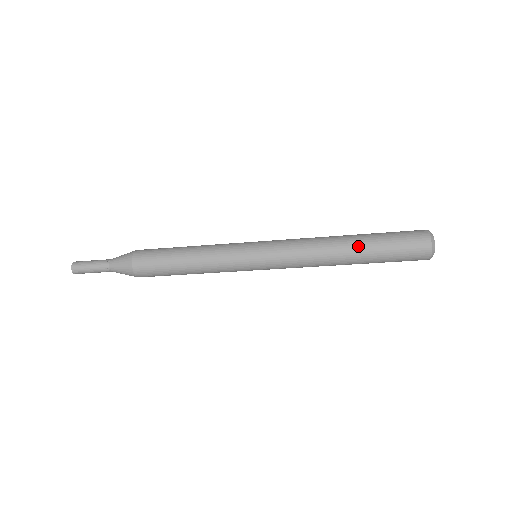
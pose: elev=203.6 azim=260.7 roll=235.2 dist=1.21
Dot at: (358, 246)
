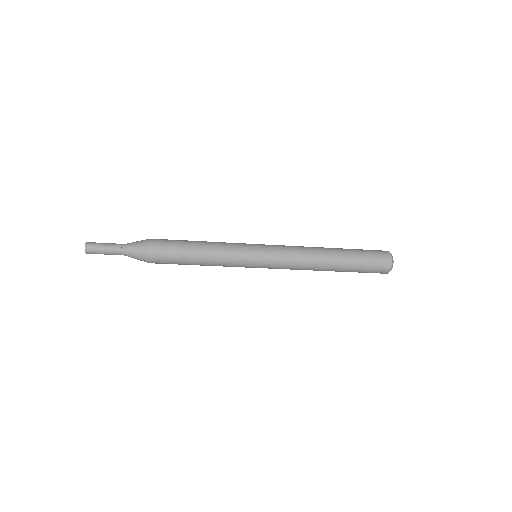
Dot at: (339, 264)
